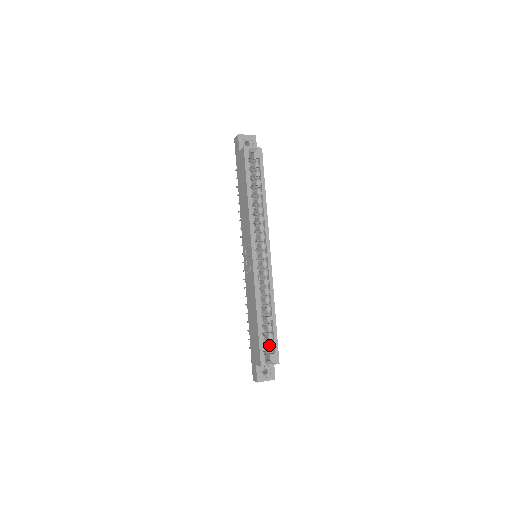
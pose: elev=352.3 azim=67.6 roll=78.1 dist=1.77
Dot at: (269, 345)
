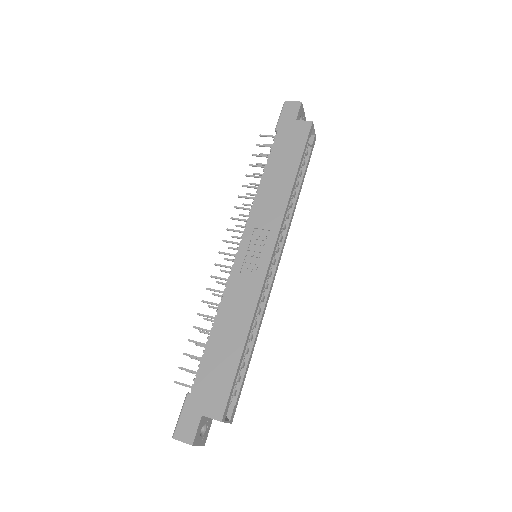
Dot at: occluded
